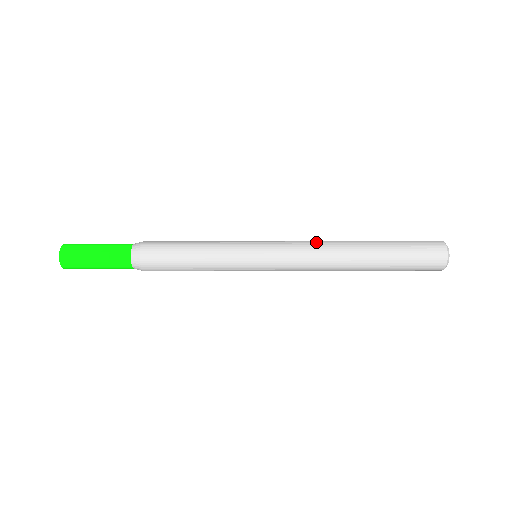
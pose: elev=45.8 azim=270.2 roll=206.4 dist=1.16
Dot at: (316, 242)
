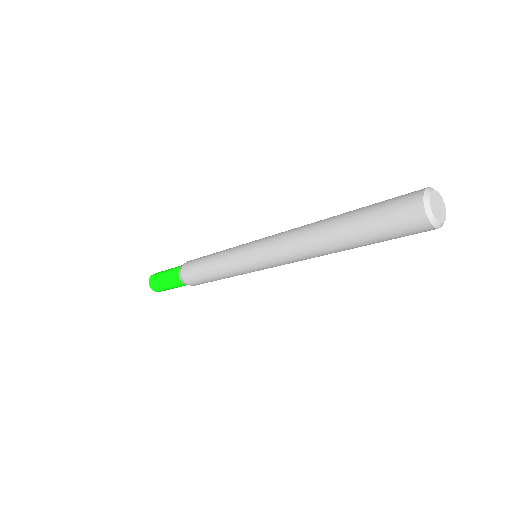
Dot at: (292, 230)
